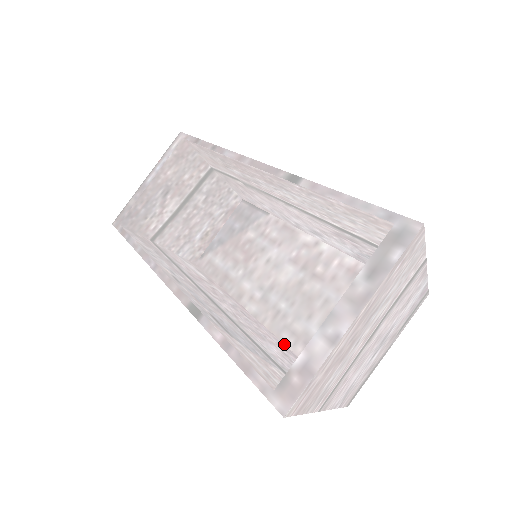
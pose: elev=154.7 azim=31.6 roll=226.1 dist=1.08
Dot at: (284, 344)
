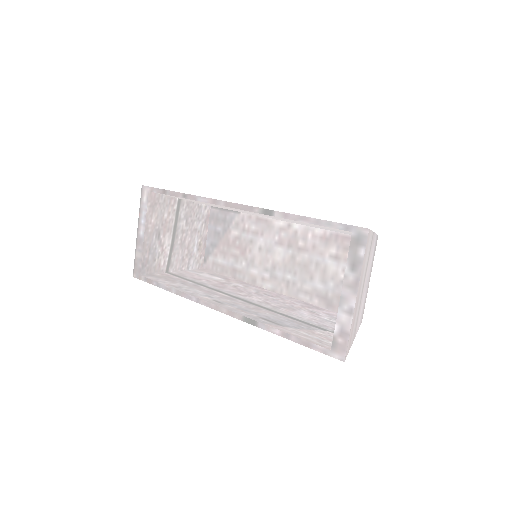
Dot at: (304, 302)
